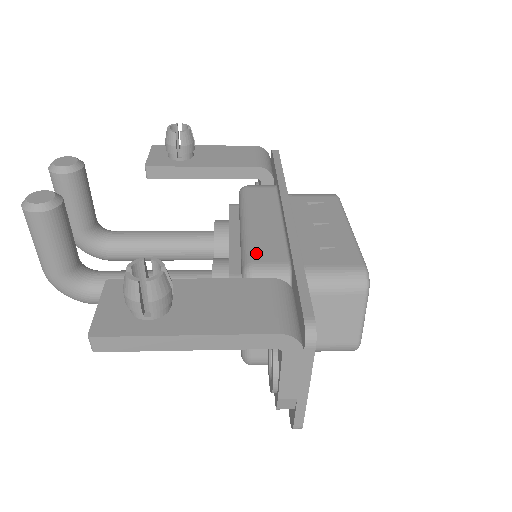
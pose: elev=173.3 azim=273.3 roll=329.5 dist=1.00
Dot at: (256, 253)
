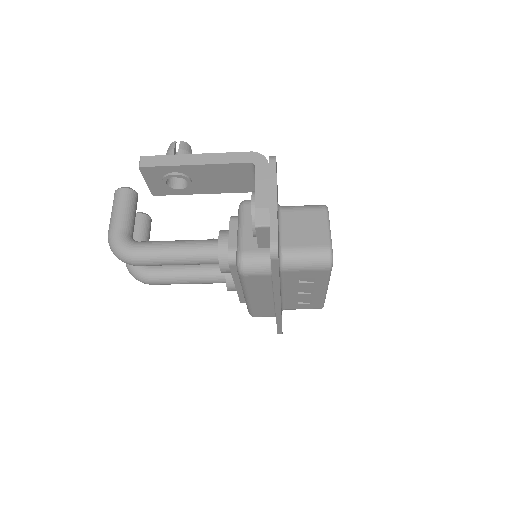
Dot at: occluded
